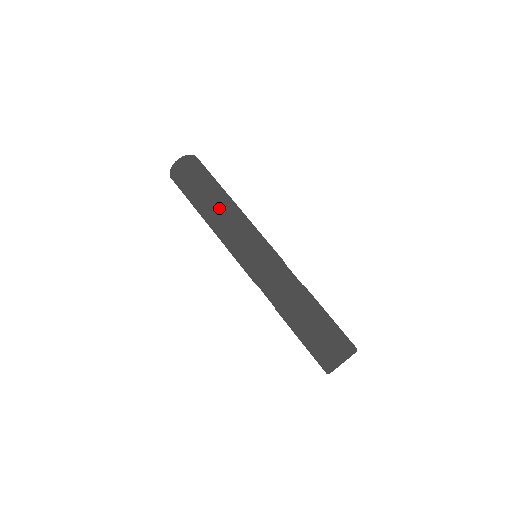
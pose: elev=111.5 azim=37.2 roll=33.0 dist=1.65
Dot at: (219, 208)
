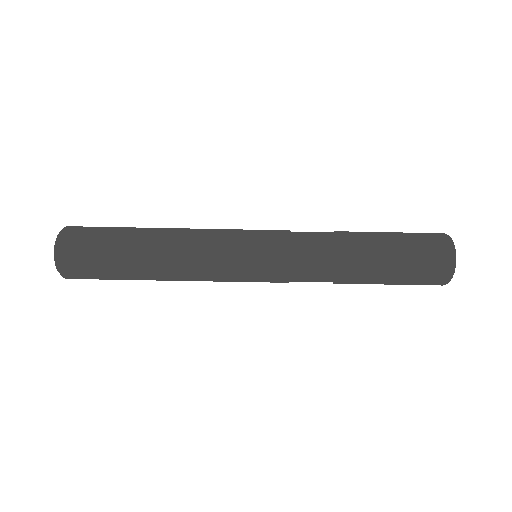
Dot at: (170, 279)
